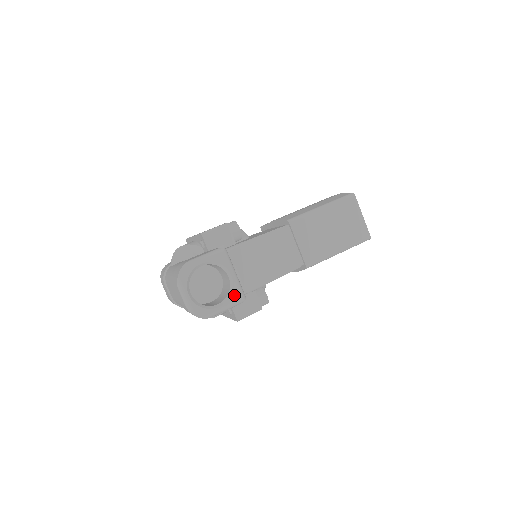
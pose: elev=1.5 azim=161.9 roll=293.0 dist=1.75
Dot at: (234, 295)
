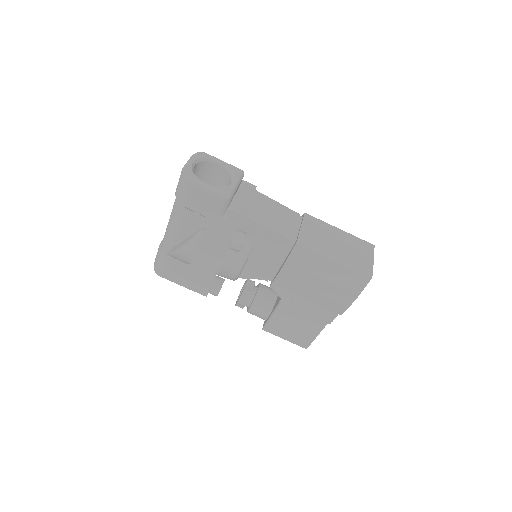
Dot at: (224, 189)
